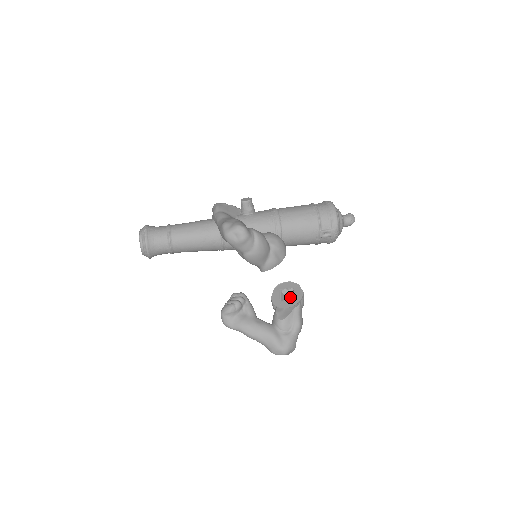
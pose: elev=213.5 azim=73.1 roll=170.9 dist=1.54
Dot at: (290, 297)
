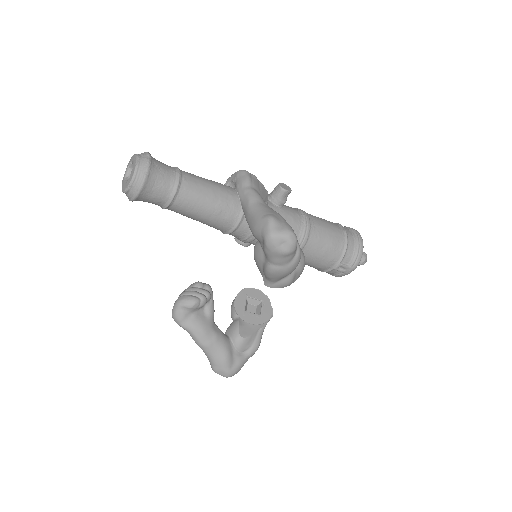
Dot at: (254, 309)
